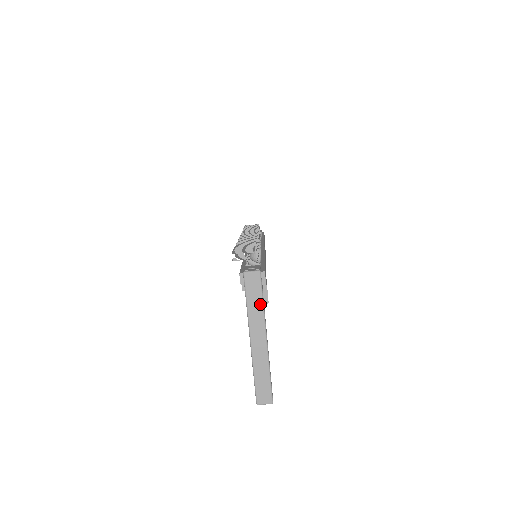
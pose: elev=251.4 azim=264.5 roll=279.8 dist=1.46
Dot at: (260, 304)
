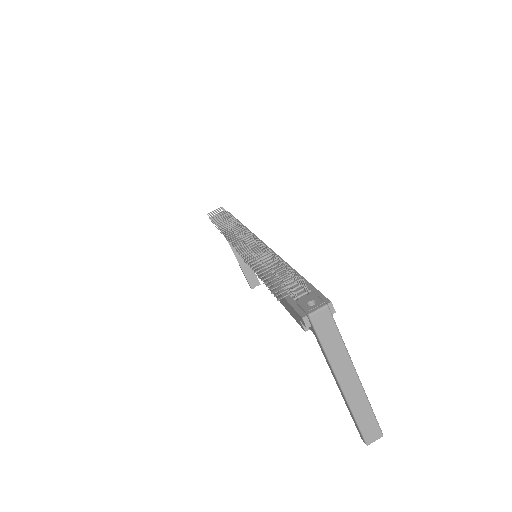
Dot at: (339, 342)
